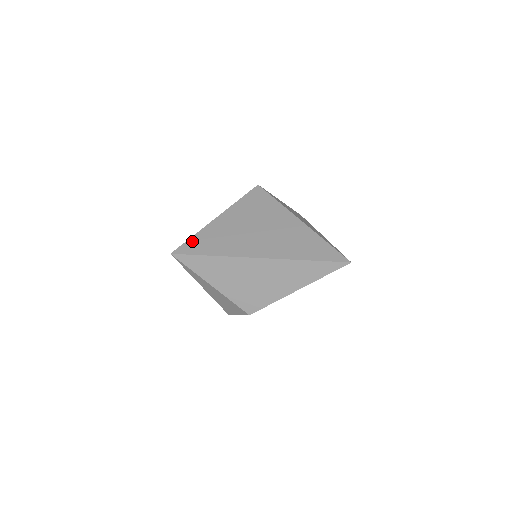
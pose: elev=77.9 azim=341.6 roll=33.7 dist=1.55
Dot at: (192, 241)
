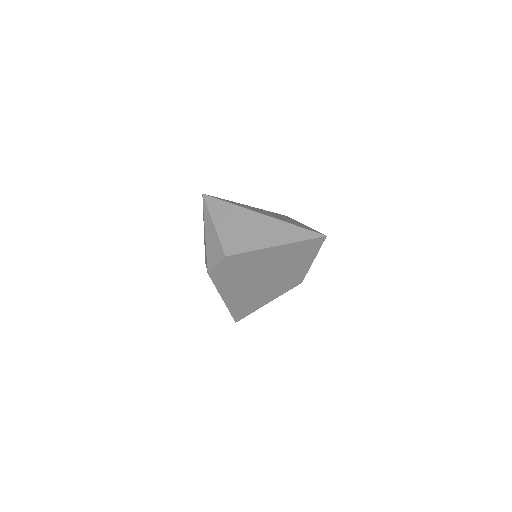
Dot at: occluded
